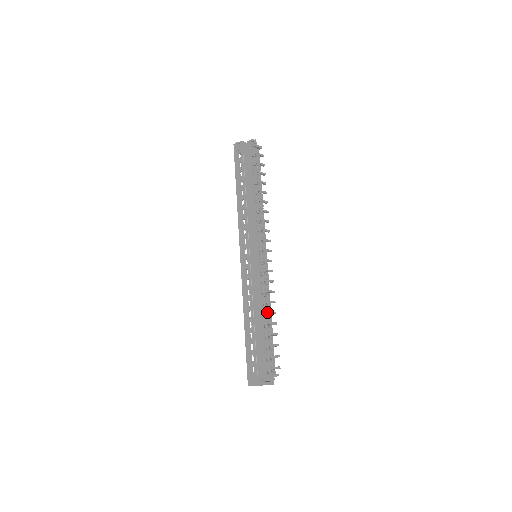
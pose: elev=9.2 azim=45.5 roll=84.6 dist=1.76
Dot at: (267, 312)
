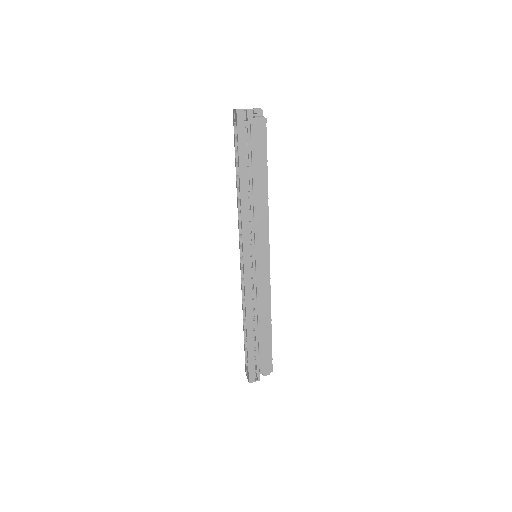
Dot at: occluded
